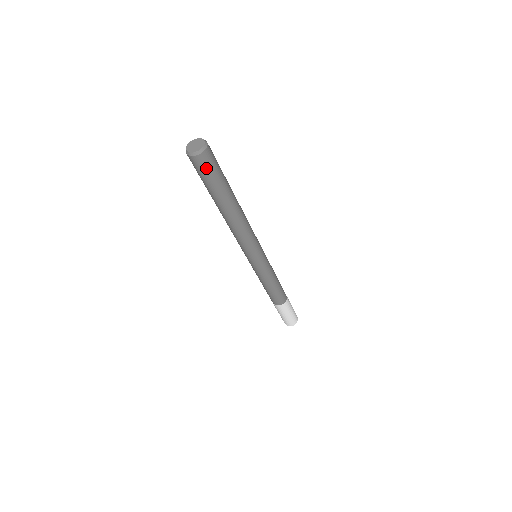
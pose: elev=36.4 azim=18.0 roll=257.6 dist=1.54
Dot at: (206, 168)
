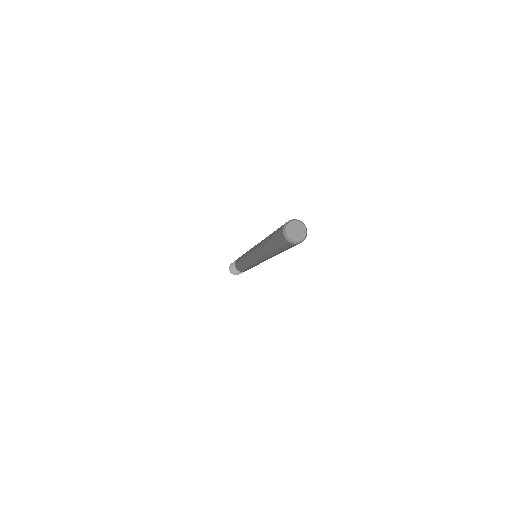
Dot at: occluded
